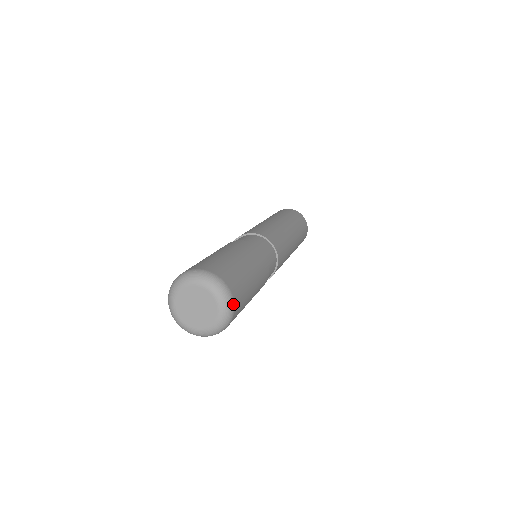
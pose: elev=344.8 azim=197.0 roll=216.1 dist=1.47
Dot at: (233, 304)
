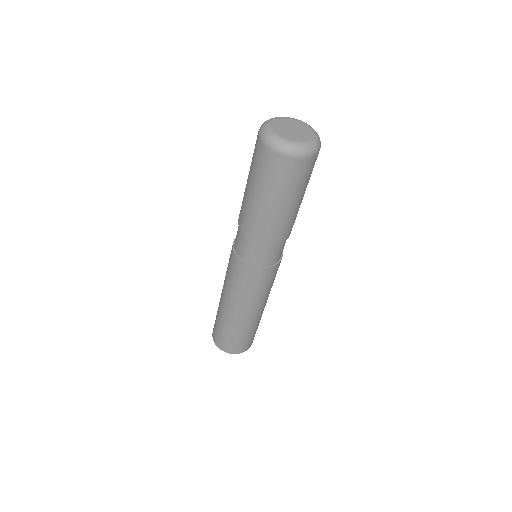
Dot at: occluded
